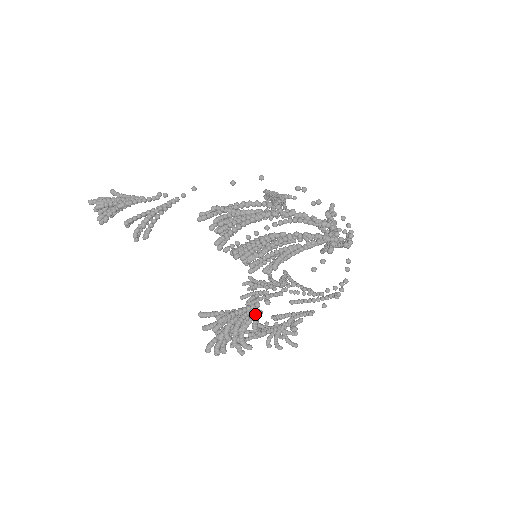
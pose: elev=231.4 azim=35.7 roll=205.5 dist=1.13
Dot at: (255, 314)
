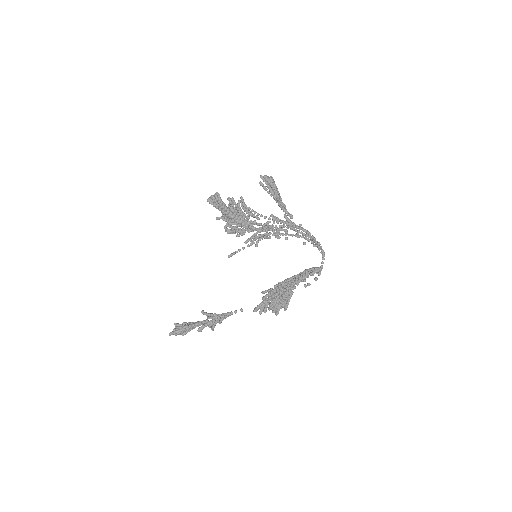
Dot at: occluded
